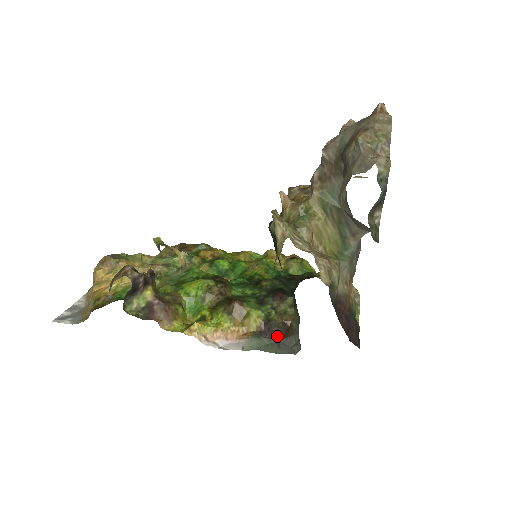
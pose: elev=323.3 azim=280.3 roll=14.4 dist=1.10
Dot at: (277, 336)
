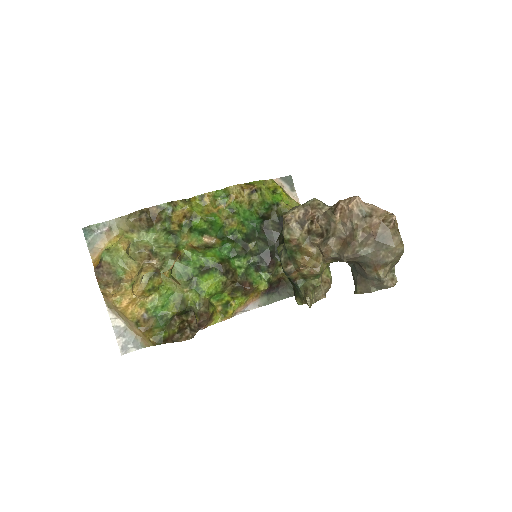
Dot at: (276, 288)
